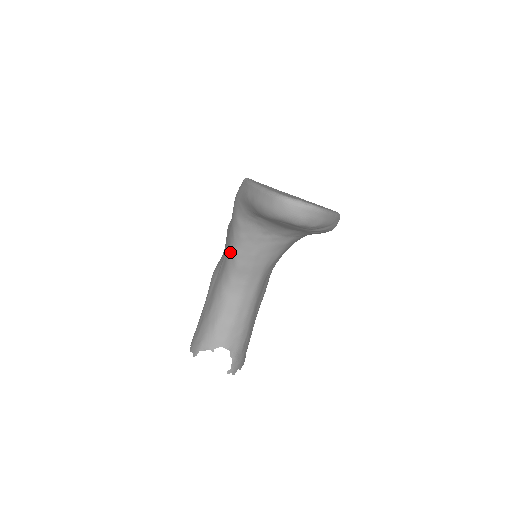
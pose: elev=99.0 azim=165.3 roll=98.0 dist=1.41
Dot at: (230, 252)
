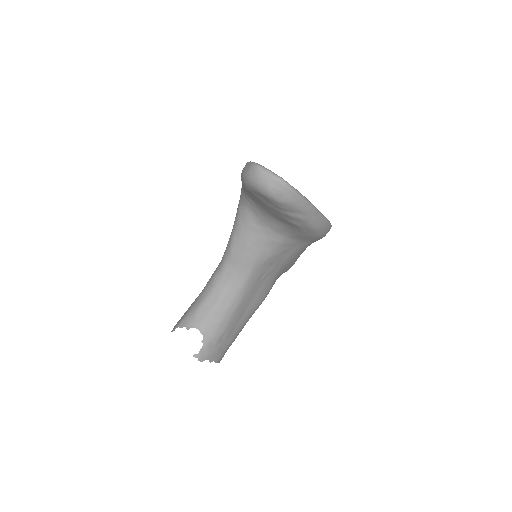
Dot at: (229, 239)
